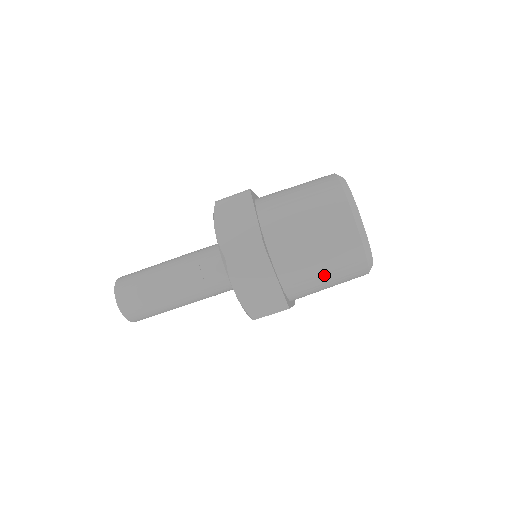
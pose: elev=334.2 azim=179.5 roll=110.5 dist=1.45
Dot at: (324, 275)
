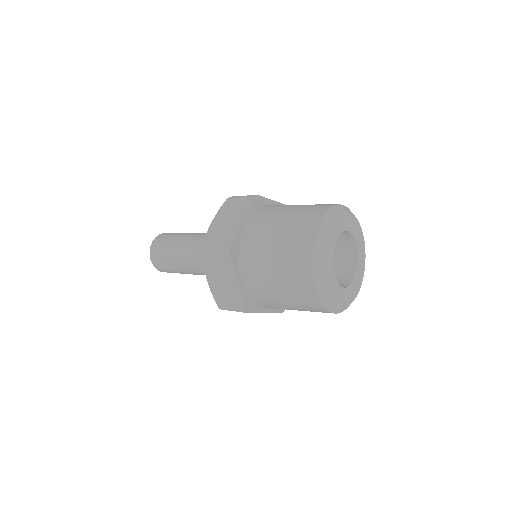
Dot at: (281, 297)
